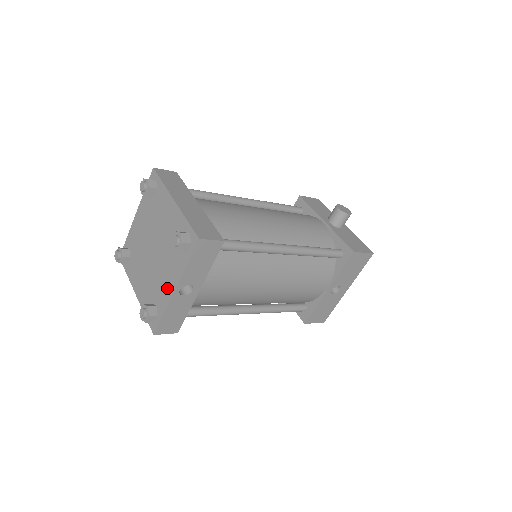
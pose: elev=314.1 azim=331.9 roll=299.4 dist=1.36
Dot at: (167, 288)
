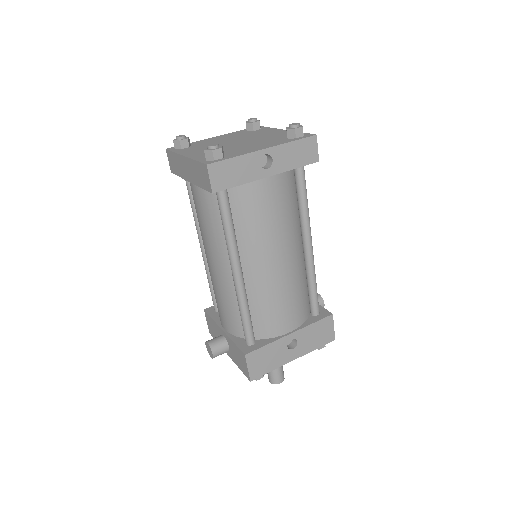
Dot at: (251, 149)
